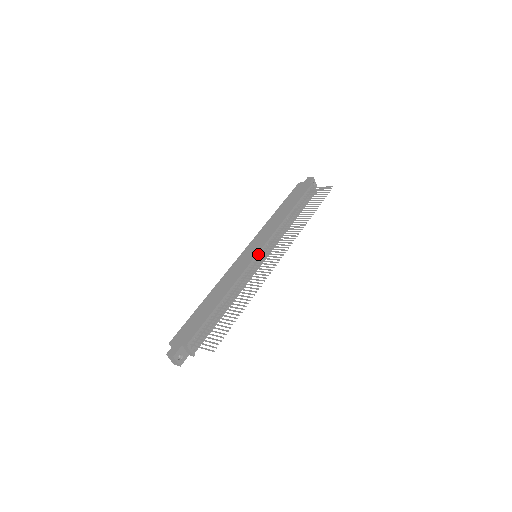
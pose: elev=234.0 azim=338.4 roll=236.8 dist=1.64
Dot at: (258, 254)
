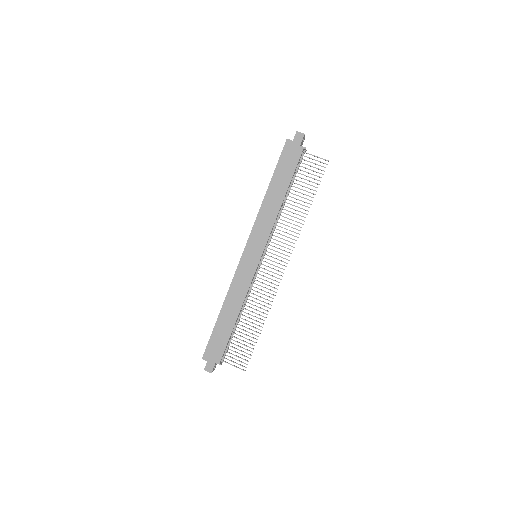
Dot at: (260, 260)
